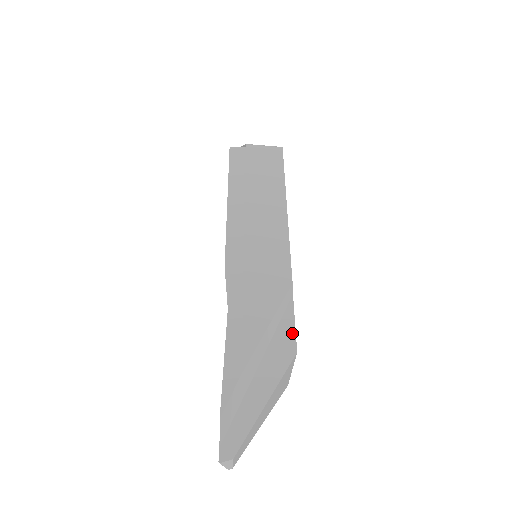
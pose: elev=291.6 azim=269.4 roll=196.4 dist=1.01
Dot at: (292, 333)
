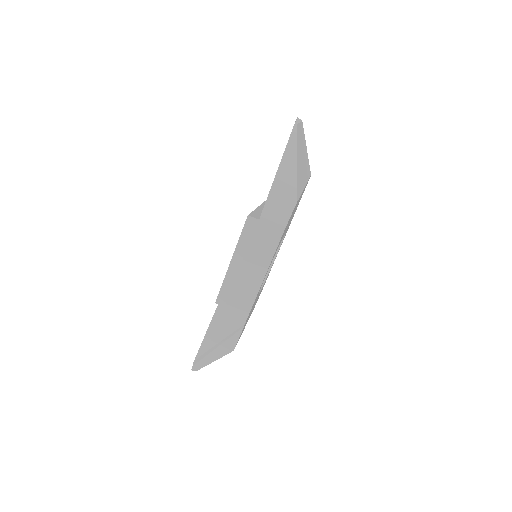
Dot at: (235, 343)
